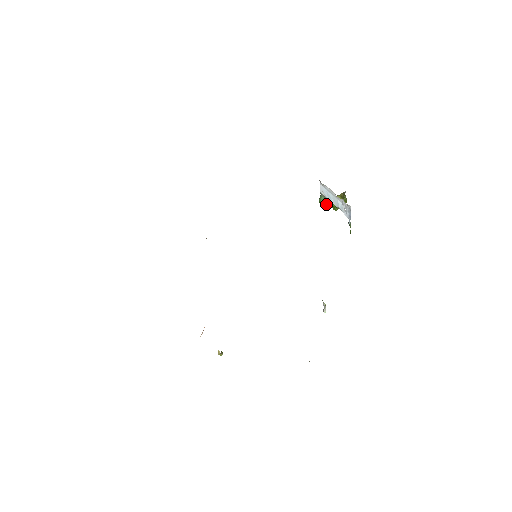
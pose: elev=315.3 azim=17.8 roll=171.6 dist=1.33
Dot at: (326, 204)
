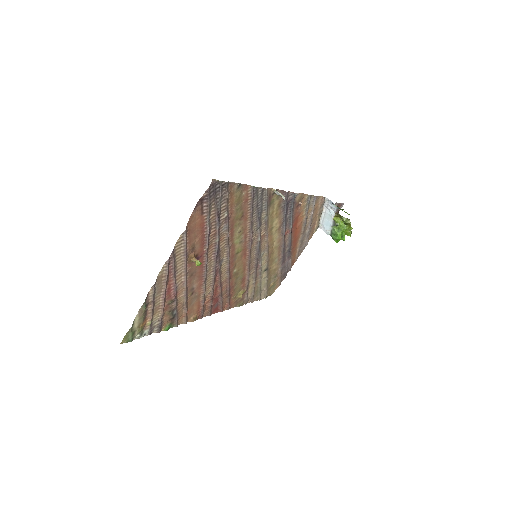
Dot at: (336, 234)
